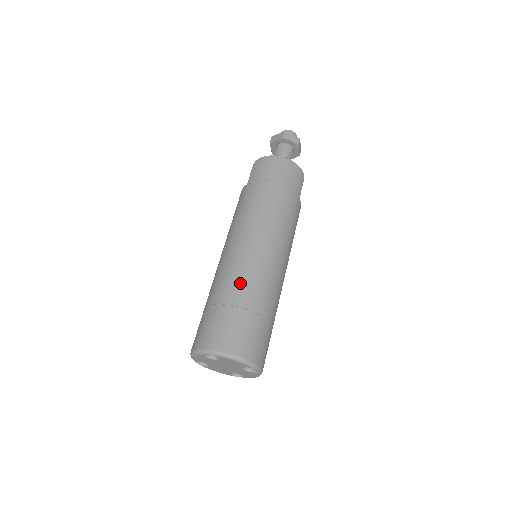
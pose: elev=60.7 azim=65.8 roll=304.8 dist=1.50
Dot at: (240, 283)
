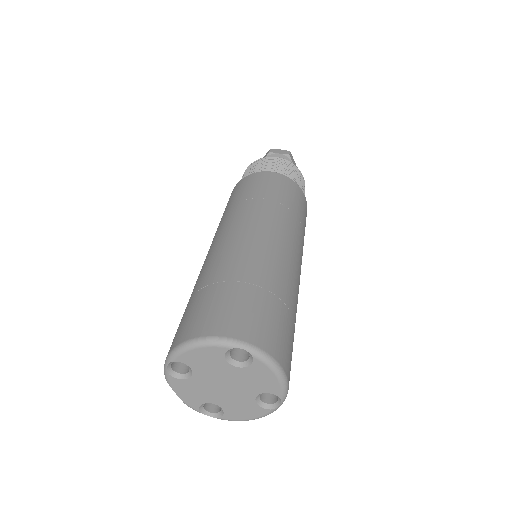
Dot at: (280, 270)
